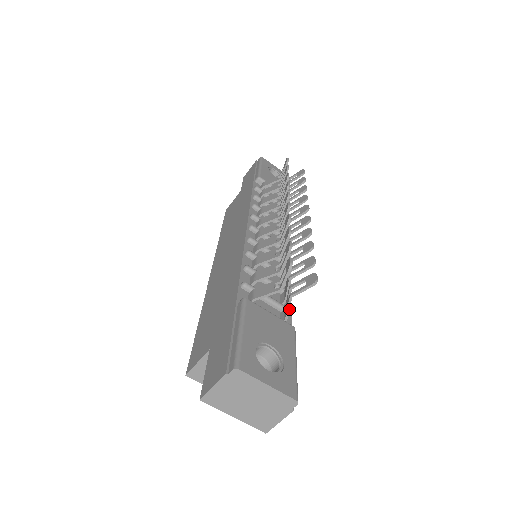
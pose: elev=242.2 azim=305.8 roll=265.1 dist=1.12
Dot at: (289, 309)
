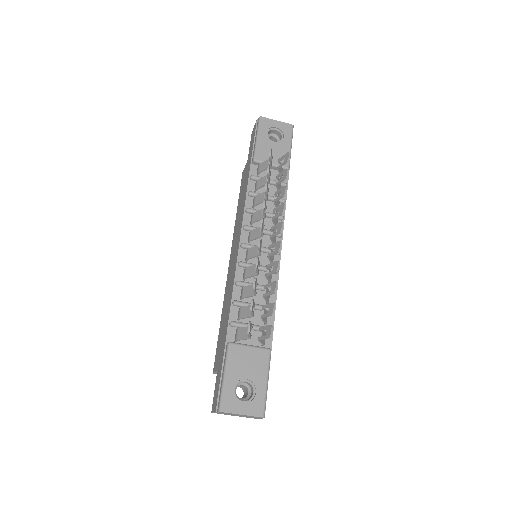
Dot at: (262, 343)
